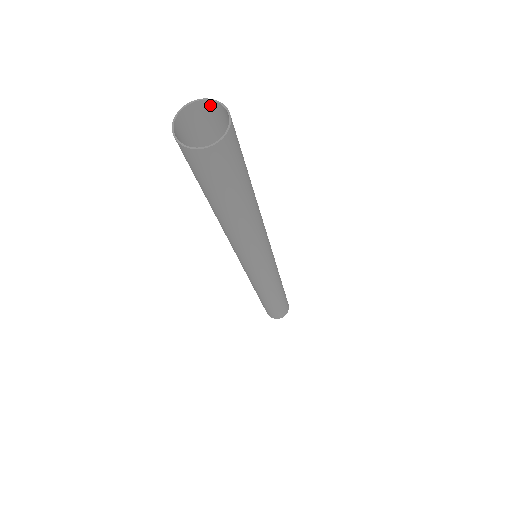
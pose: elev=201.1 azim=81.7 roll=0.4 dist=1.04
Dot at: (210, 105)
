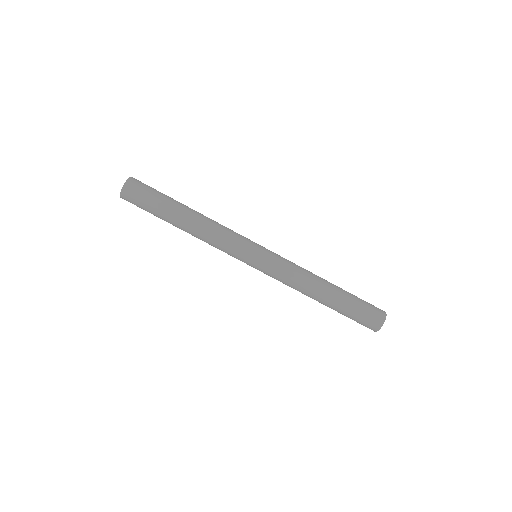
Dot at: occluded
